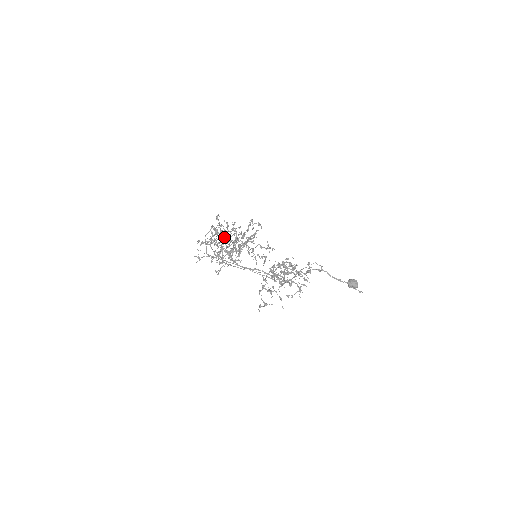
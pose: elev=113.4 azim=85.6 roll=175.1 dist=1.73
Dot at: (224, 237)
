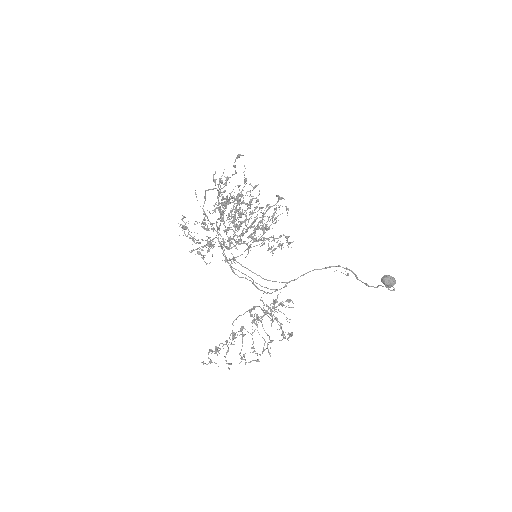
Dot at: (210, 246)
